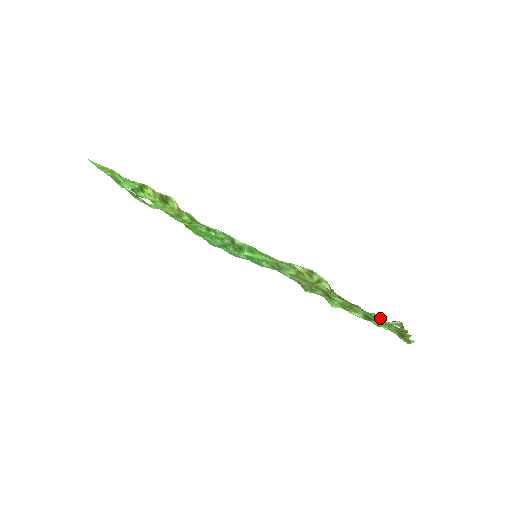
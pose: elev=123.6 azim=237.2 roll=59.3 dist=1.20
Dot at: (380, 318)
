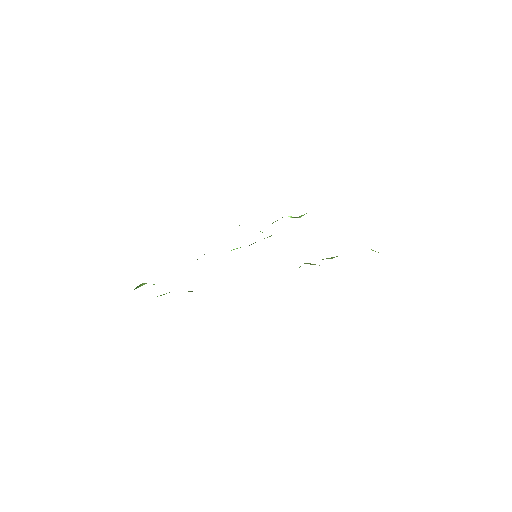
Dot at: occluded
